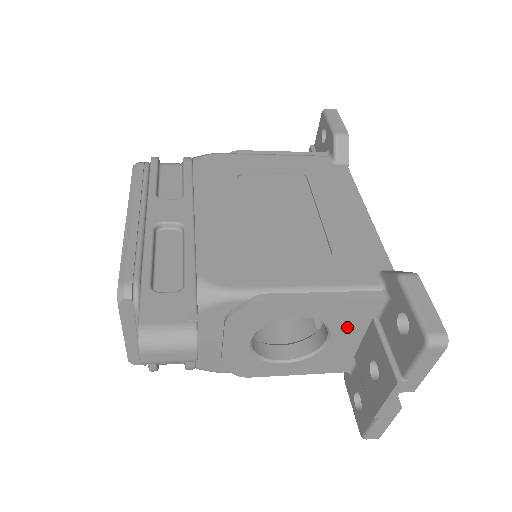
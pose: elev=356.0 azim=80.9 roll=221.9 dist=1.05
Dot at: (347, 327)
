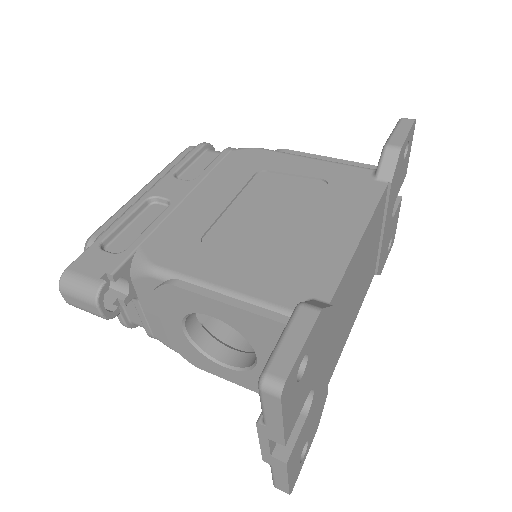
Dot at: (268, 349)
